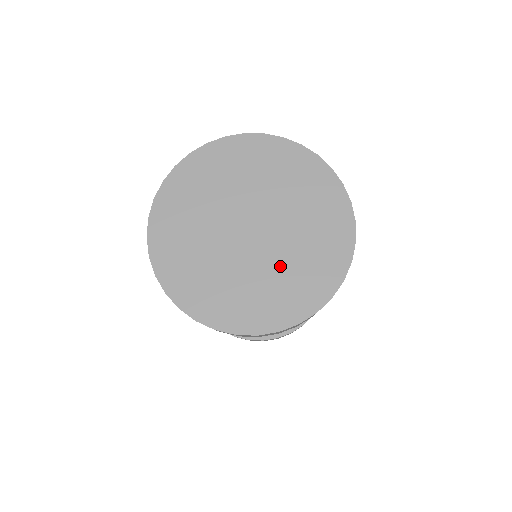
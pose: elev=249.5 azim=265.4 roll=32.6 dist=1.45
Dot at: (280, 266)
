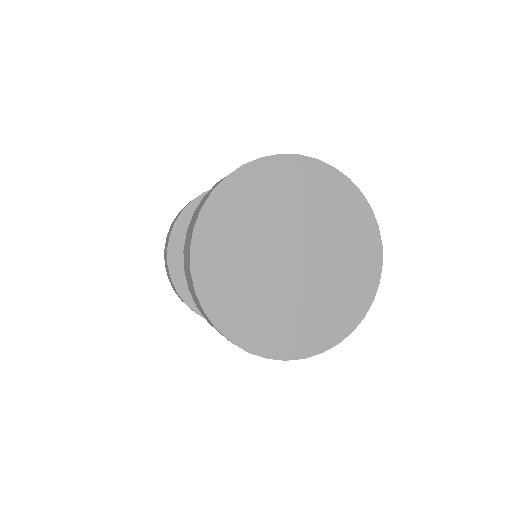
Dot at: (281, 303)
